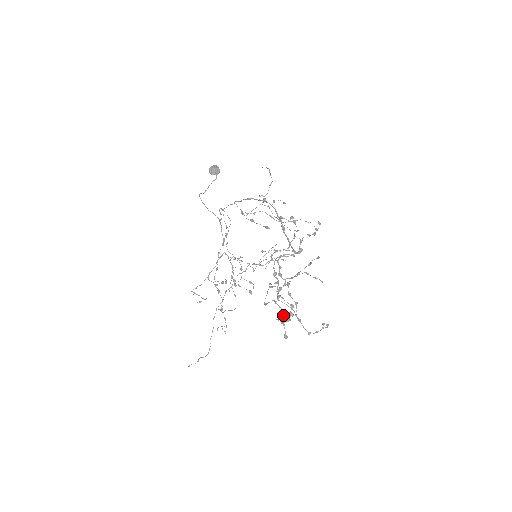
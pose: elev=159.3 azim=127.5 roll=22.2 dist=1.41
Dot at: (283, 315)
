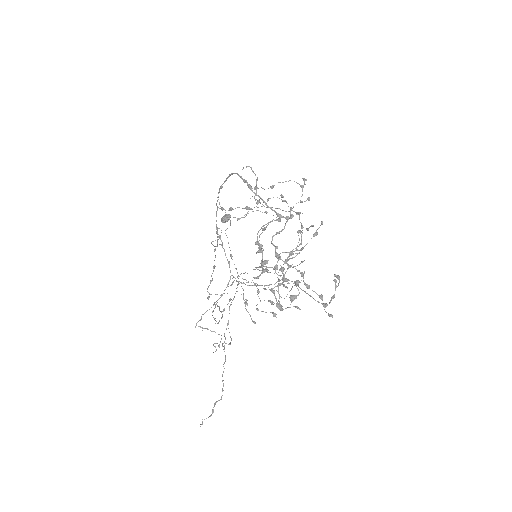
Dot at: (292, 301)
